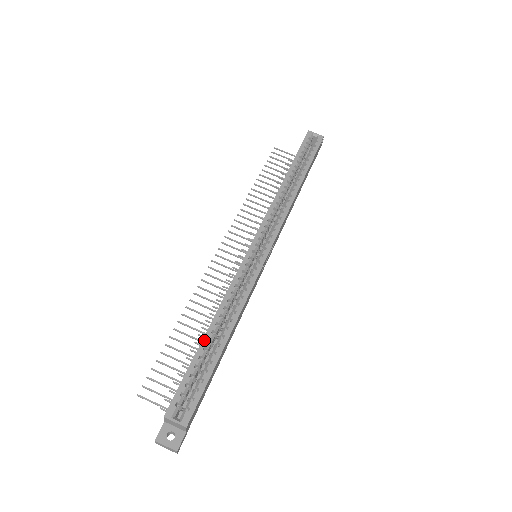
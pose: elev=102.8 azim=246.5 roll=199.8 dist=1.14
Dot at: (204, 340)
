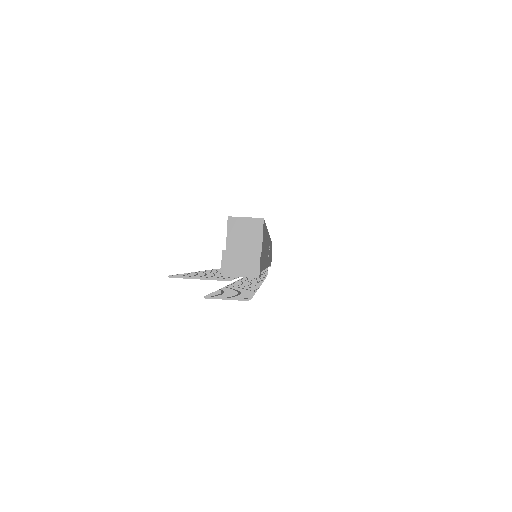
Dot at: occluded
